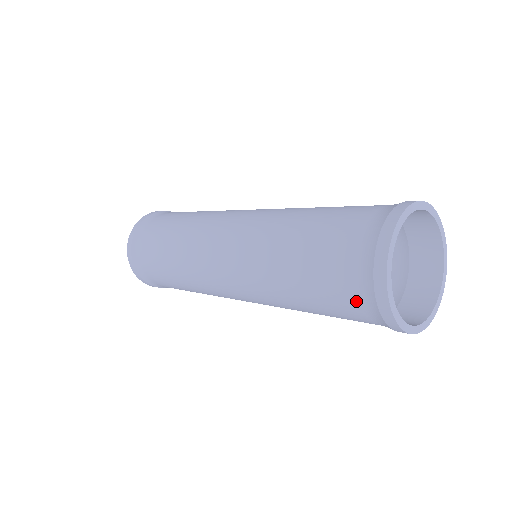
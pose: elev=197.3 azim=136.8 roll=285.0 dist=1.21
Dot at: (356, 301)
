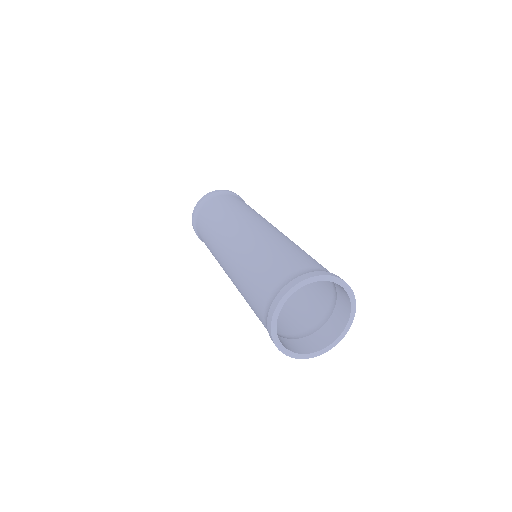
Dot at: (265, 301)
